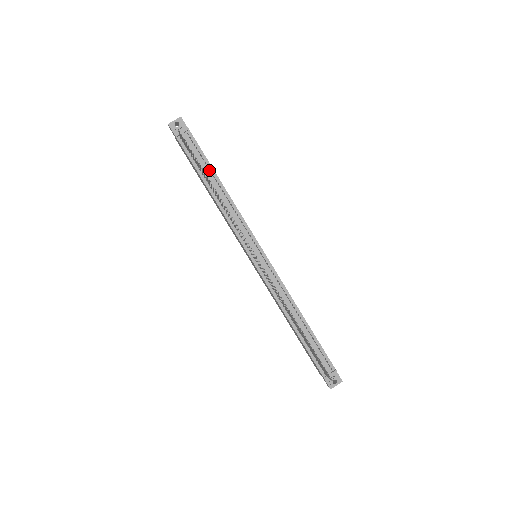
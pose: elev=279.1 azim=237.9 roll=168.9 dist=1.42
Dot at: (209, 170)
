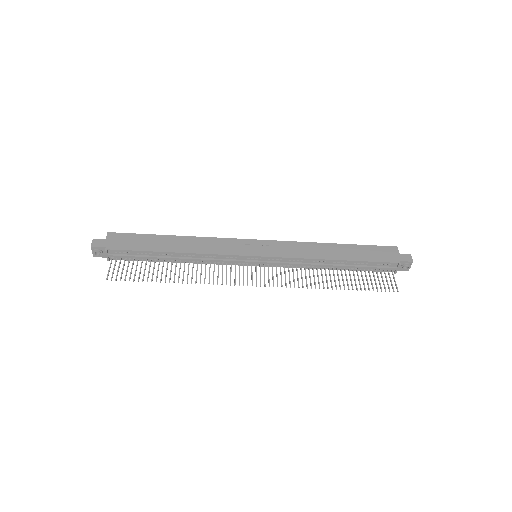
Dot at: (155, 254)
